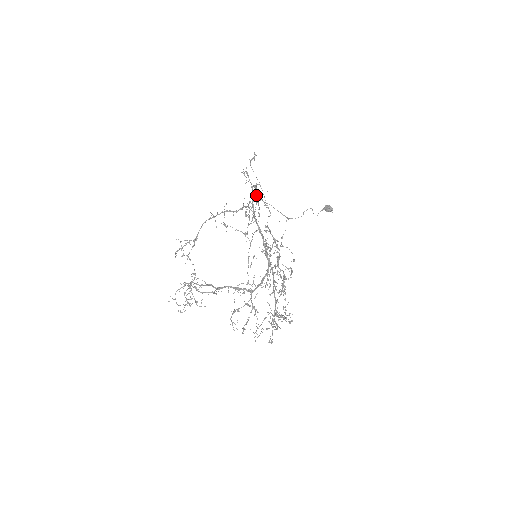
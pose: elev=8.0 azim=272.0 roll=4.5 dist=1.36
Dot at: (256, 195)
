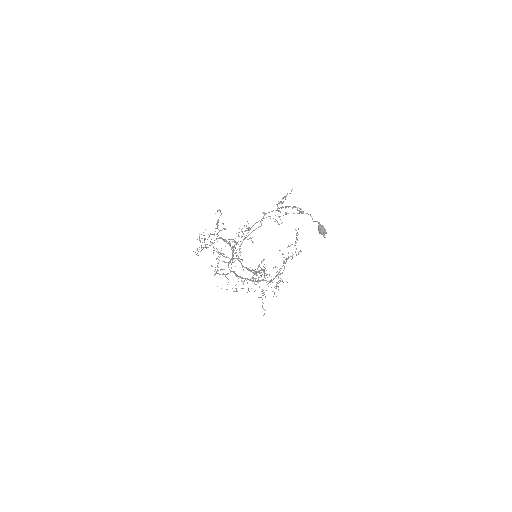
Dot at: occluded
